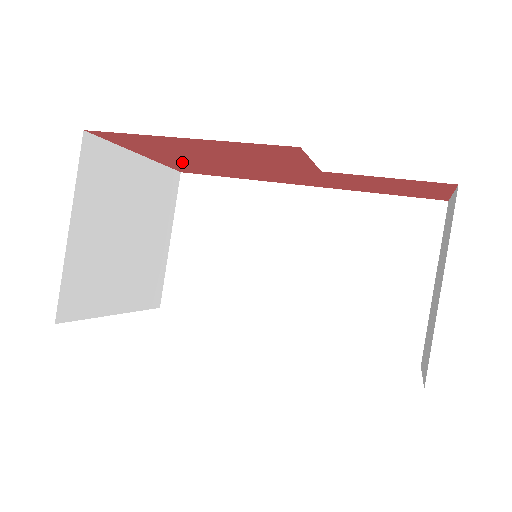
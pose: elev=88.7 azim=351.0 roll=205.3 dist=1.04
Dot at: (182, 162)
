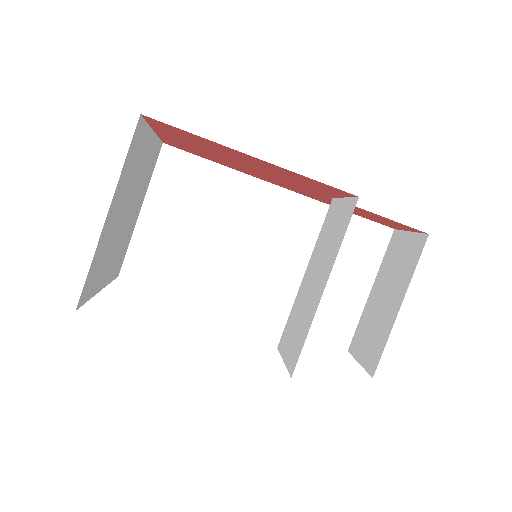
Dot at: (192, 147)
